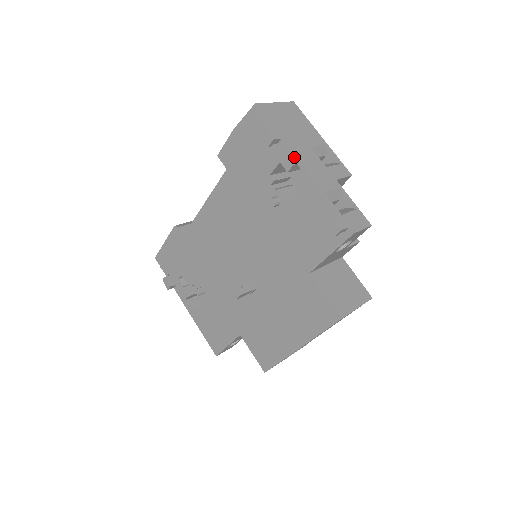
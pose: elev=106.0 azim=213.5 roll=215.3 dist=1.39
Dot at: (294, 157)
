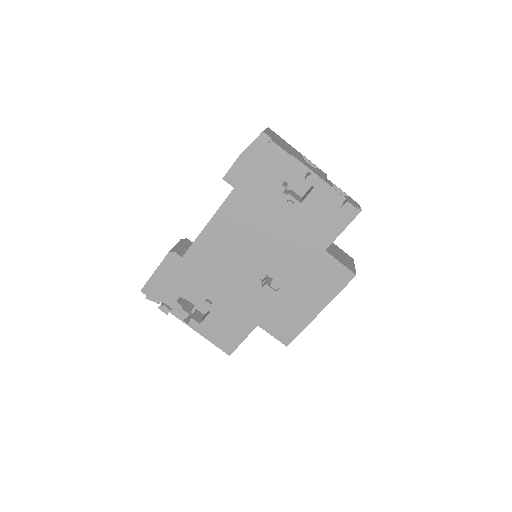
Dot at: (305, 167)
